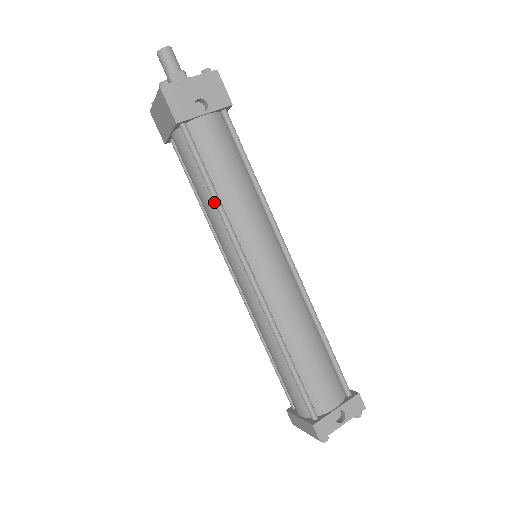
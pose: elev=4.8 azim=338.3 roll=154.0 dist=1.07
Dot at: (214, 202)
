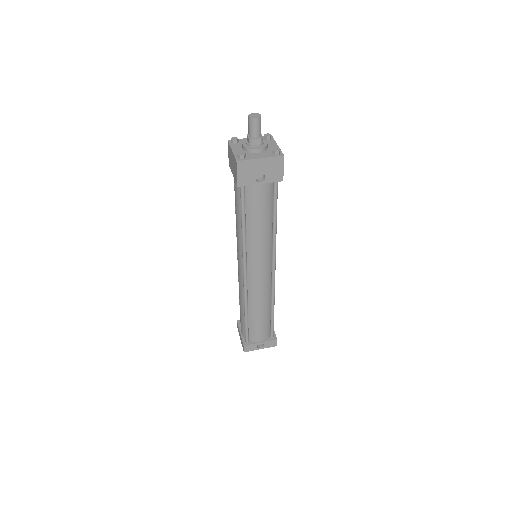
Dot at: (242, 232)
